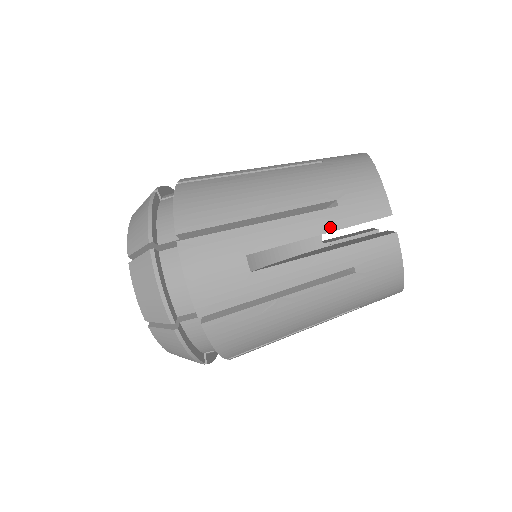
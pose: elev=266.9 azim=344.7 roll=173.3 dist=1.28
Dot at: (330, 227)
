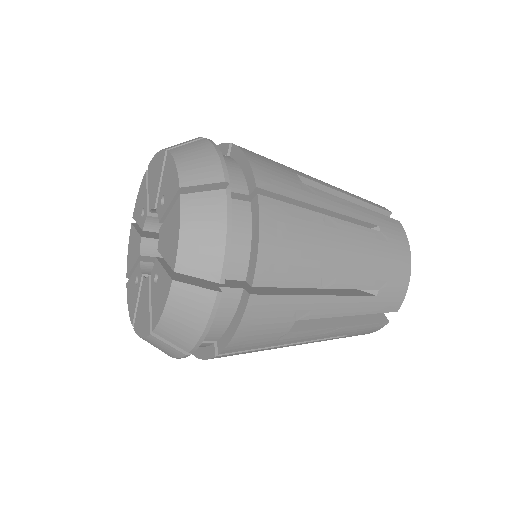
Dot at: (362, 311)
